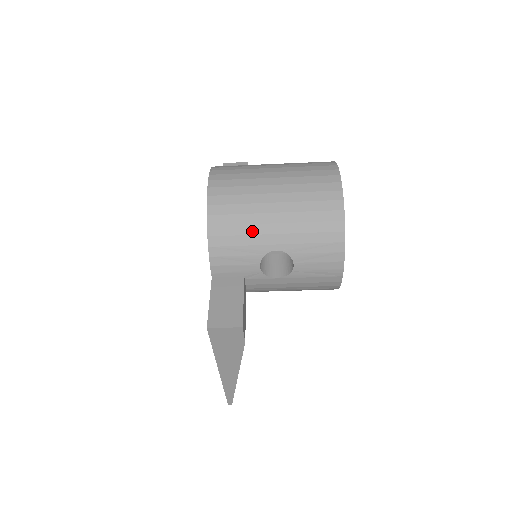
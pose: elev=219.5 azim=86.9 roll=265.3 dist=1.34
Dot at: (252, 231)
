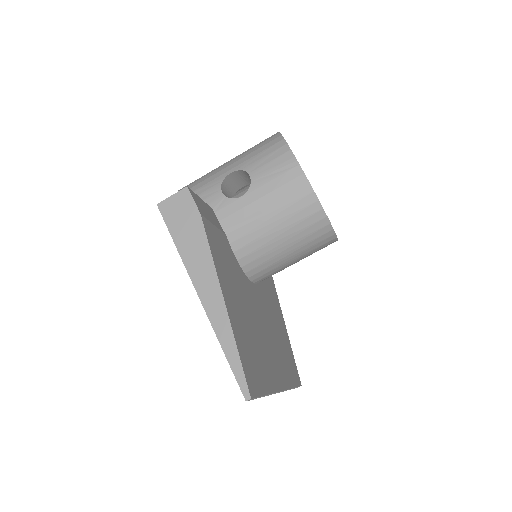
Dot at: (210, 175)
